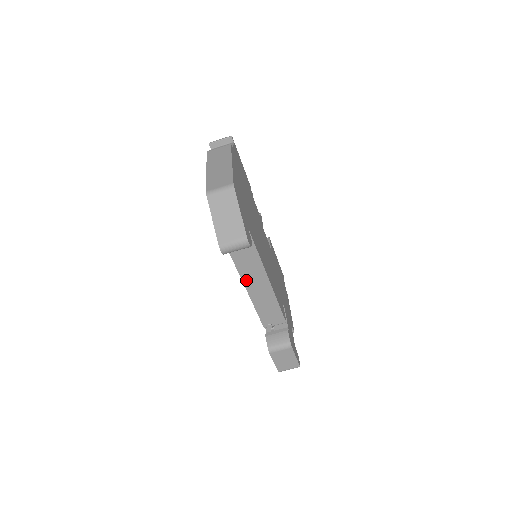
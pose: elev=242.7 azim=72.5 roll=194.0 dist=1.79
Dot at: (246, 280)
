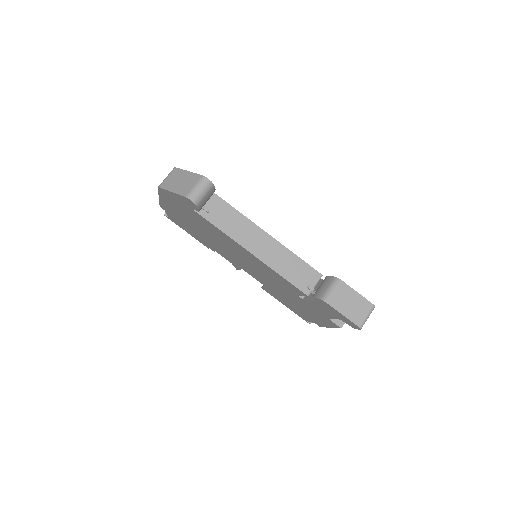
Dot at: (246, 244)
